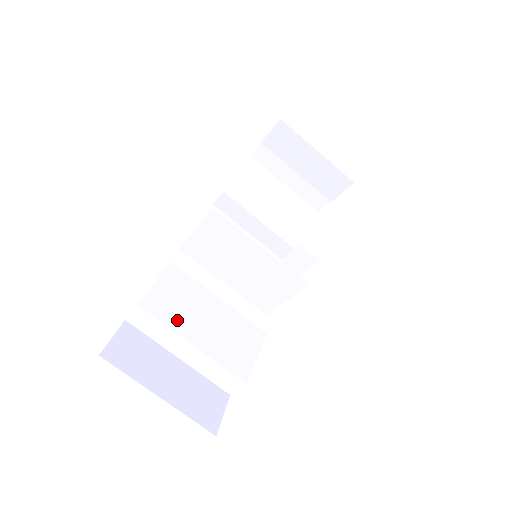
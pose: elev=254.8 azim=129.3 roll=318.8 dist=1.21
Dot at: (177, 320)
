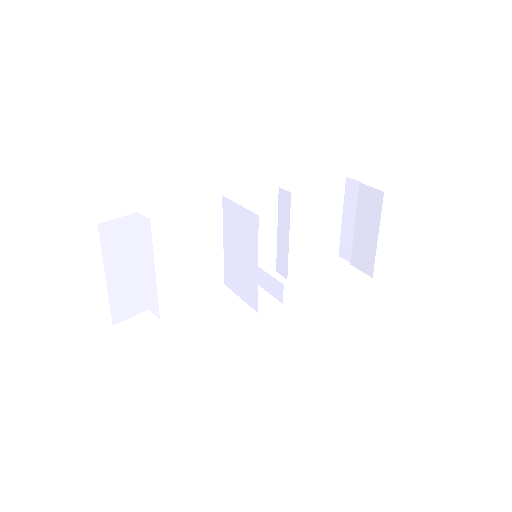
Dot at: (163, 249)
